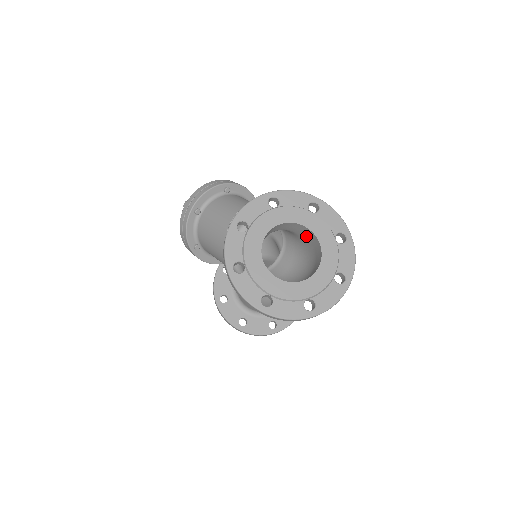
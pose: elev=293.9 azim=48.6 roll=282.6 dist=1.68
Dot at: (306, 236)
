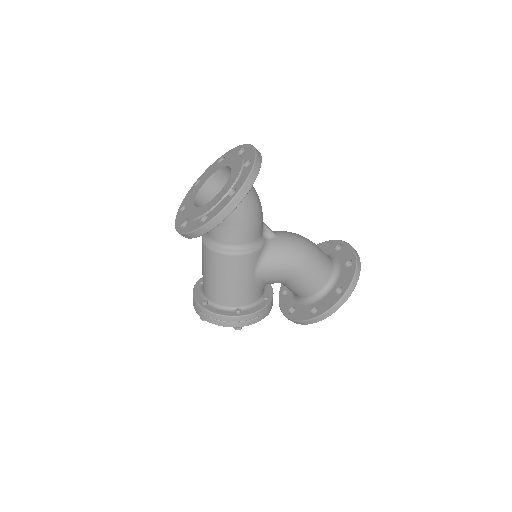
Dot at: (218, 189)
